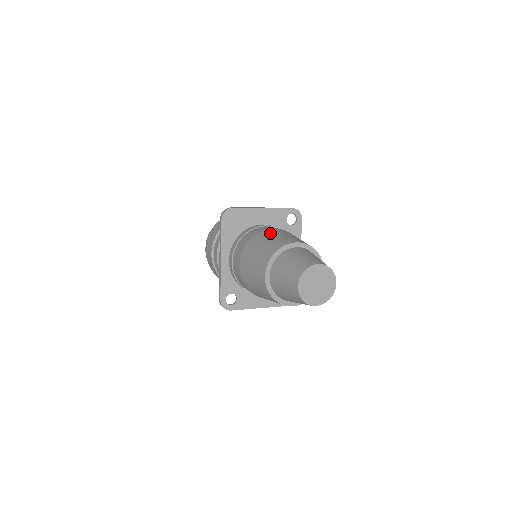
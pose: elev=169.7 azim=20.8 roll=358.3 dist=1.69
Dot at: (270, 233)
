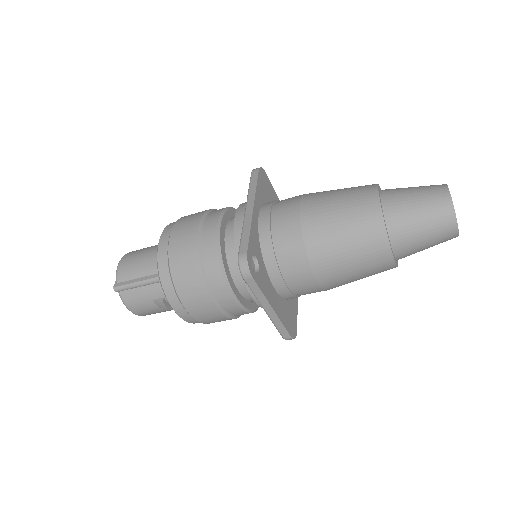
Dot at: occluded
